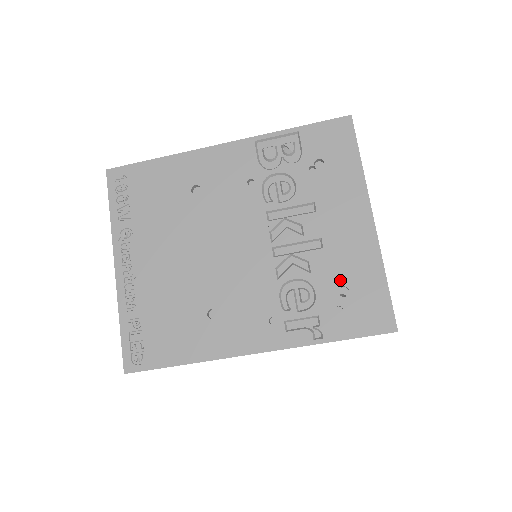
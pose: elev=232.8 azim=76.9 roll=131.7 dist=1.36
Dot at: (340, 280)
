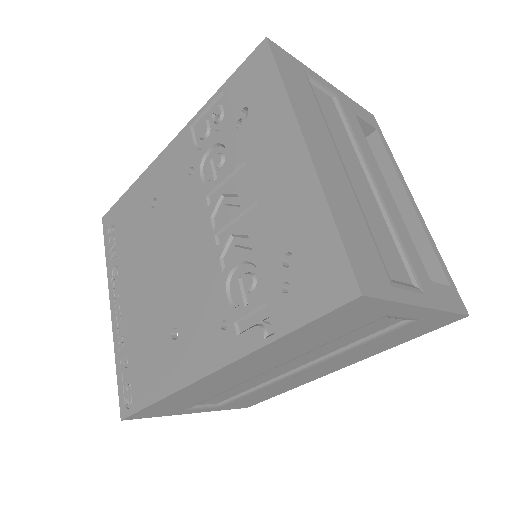
Dot at: (282, 246)
